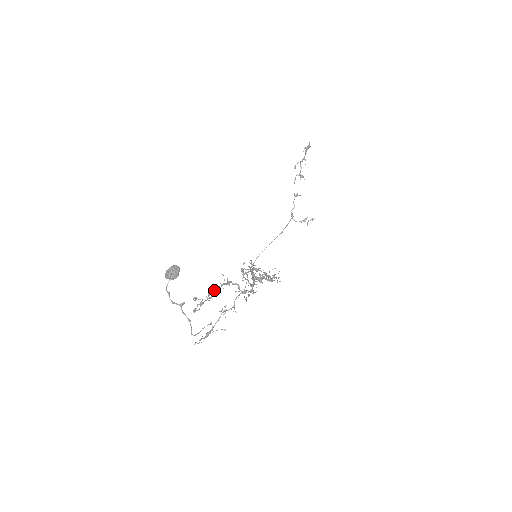
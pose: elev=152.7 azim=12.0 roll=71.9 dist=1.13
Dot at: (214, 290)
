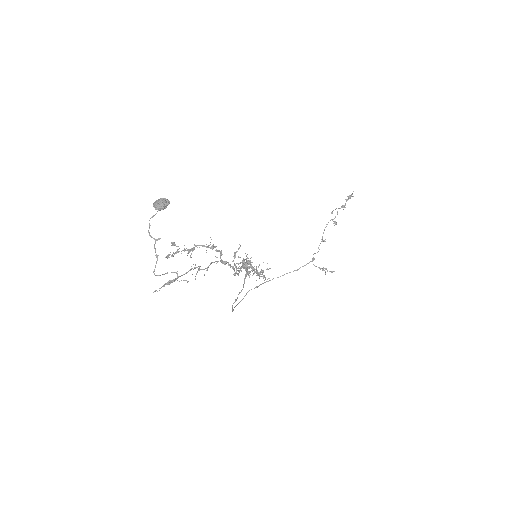
Dot at: (195, 245)
